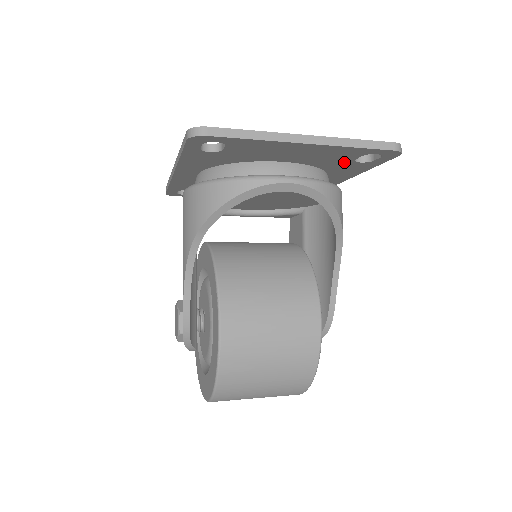
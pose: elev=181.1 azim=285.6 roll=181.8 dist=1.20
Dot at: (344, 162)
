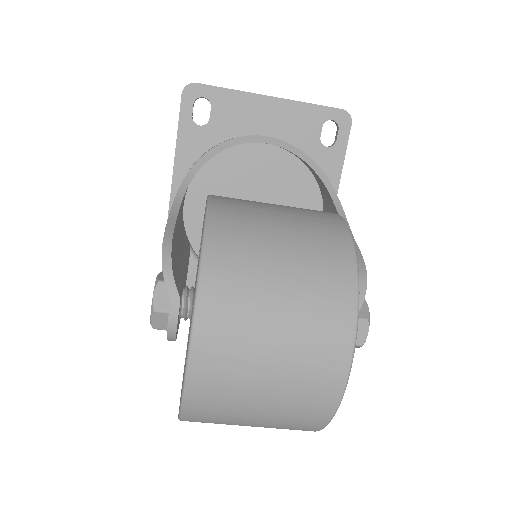
Dot at: (313, 148)
